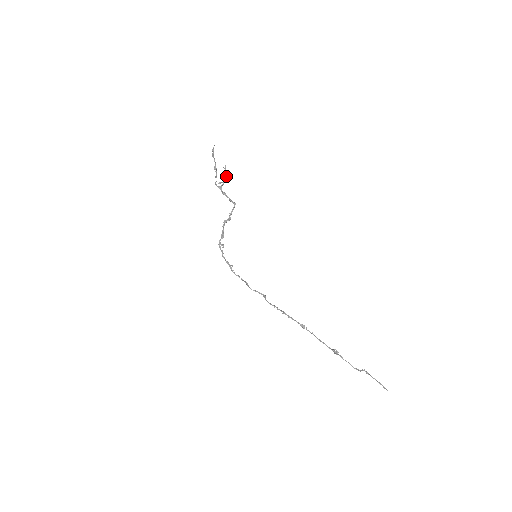
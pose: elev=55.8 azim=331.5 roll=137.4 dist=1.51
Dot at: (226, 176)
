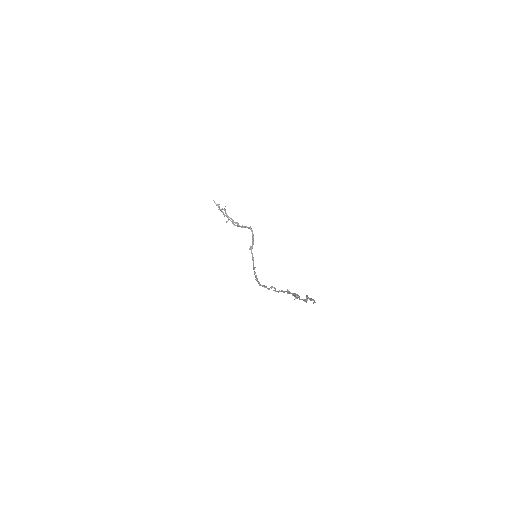
Dot at: occluded
